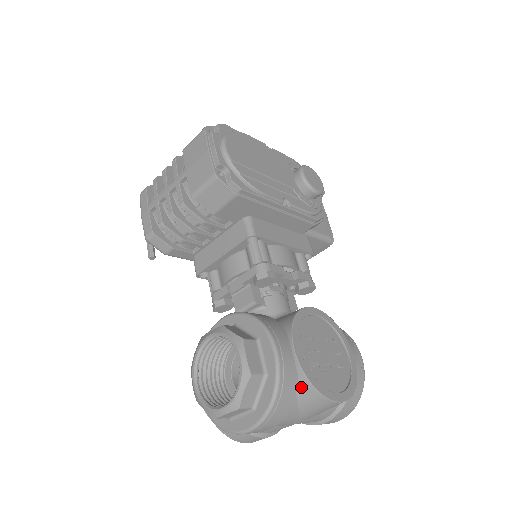
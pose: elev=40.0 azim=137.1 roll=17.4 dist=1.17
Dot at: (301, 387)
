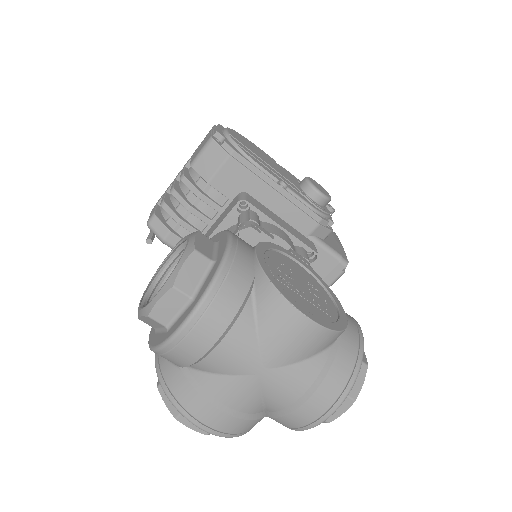
Dot at: (257, 287)
